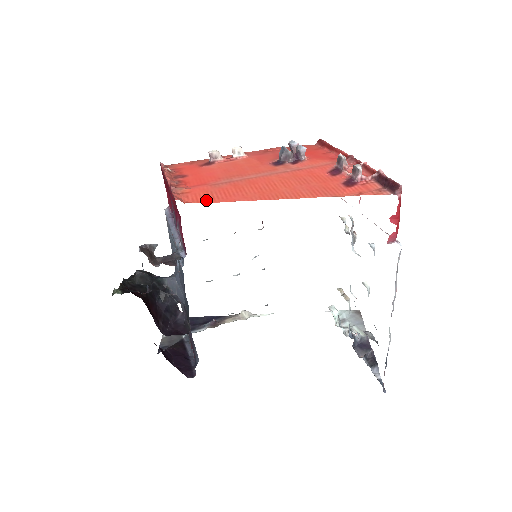
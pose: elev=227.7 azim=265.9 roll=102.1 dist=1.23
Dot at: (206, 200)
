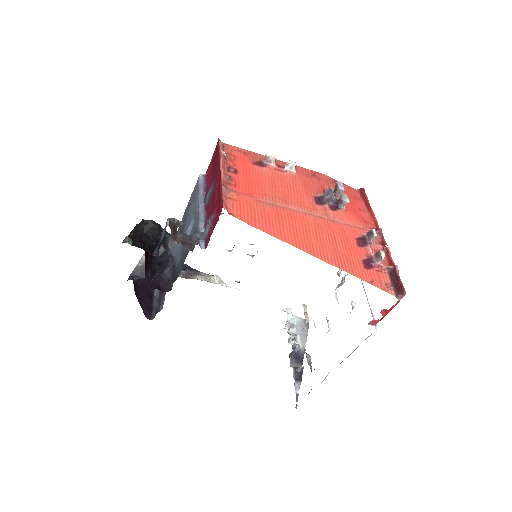
Dot at: (248, 220)
